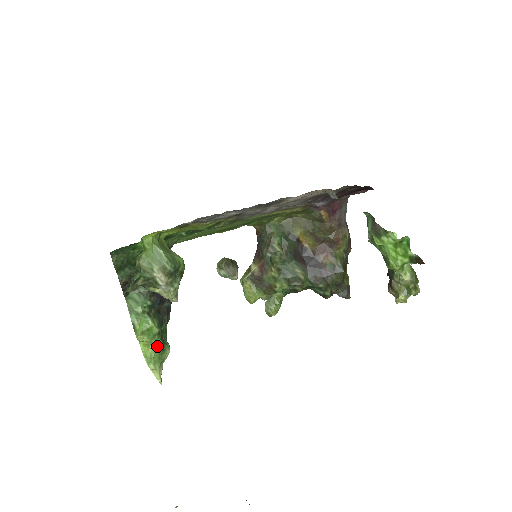
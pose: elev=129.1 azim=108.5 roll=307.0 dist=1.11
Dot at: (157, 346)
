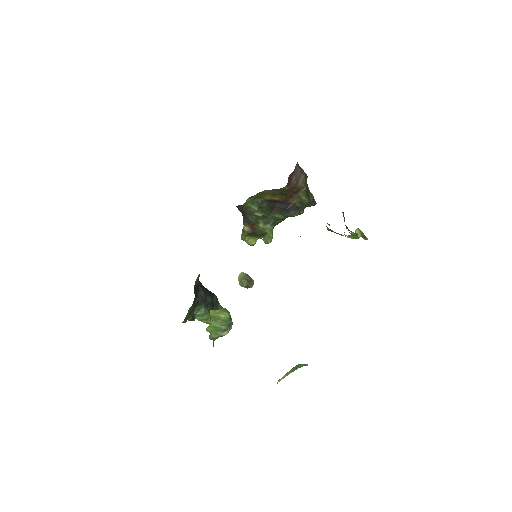
Dot at: occluded
